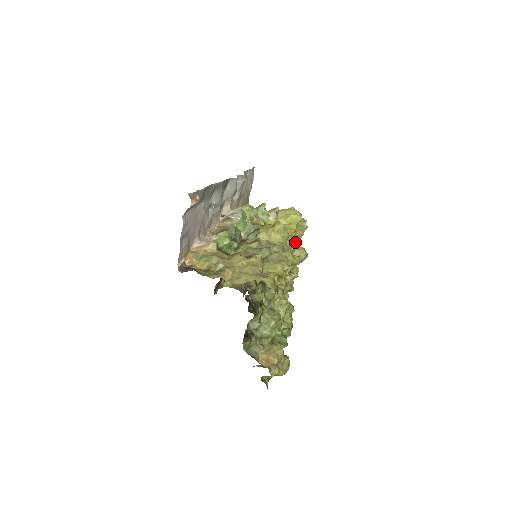
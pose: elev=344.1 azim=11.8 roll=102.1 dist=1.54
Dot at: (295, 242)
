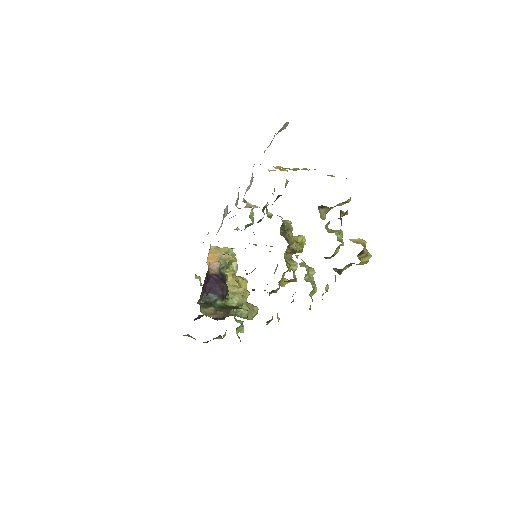
Dot at: occluded
